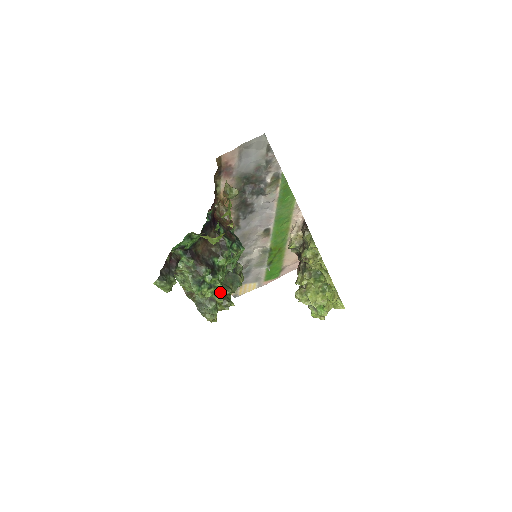
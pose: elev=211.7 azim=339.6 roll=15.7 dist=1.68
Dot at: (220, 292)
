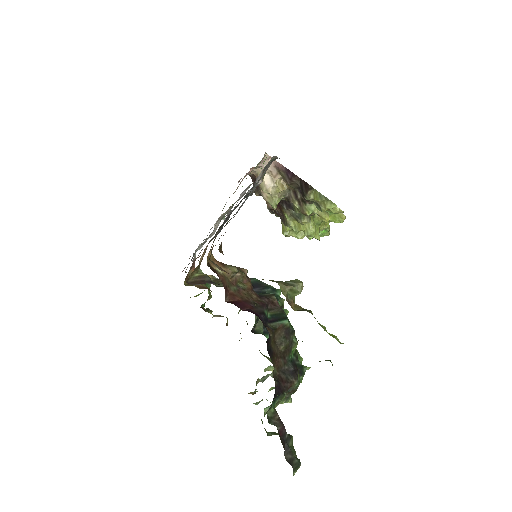
Dot at: occluded
